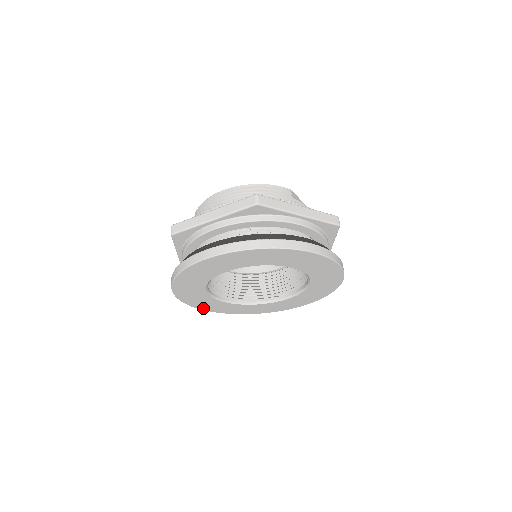
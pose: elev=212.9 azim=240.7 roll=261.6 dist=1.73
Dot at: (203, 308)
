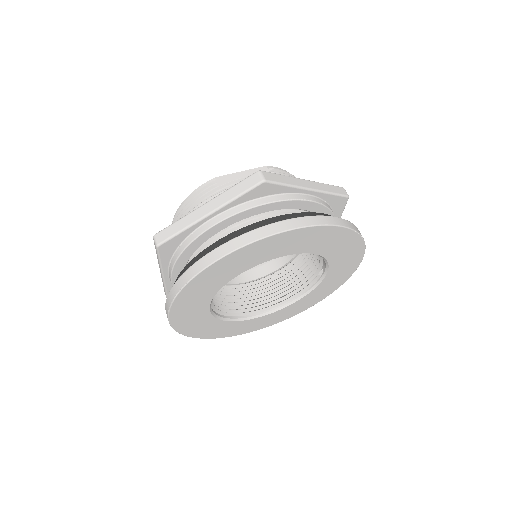
Dot at: (277, 321)
